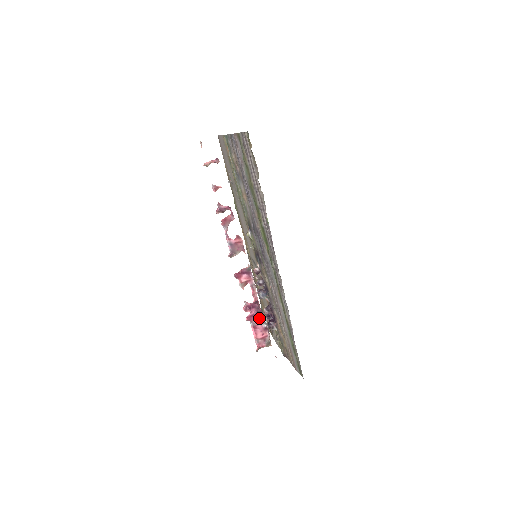
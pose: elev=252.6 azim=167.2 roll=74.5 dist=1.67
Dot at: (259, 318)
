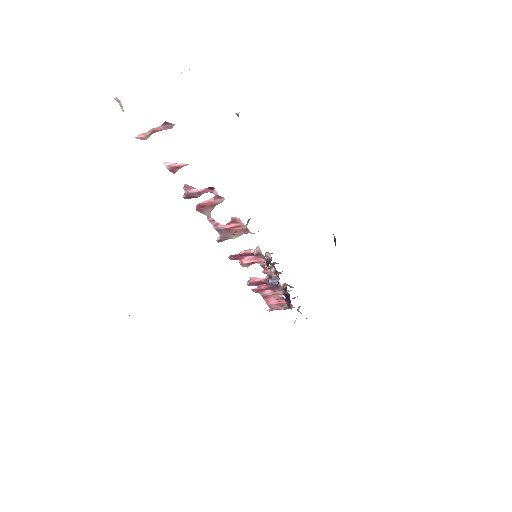
Dot at: (274, 290)
